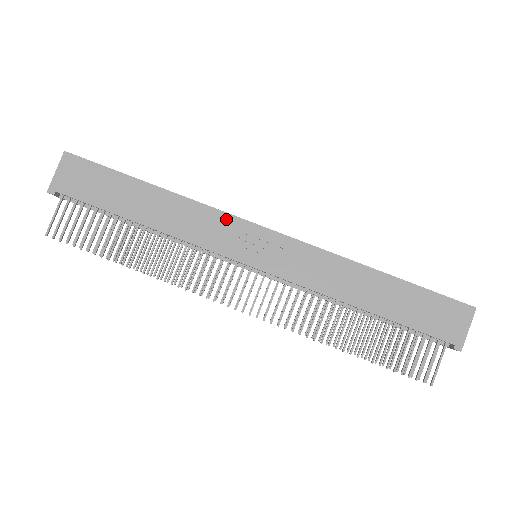
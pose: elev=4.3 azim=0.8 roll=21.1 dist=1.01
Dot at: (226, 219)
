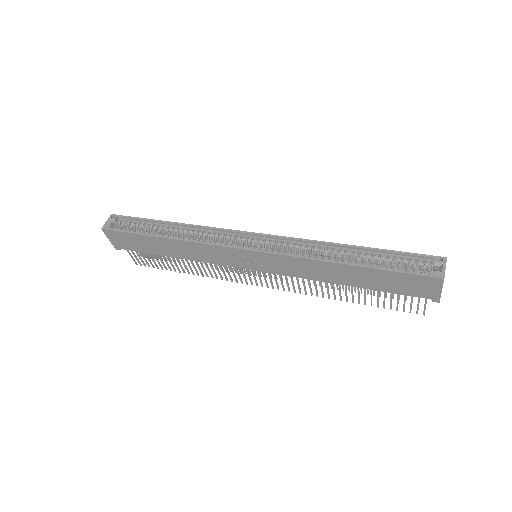
Dot at: (218, 249)
